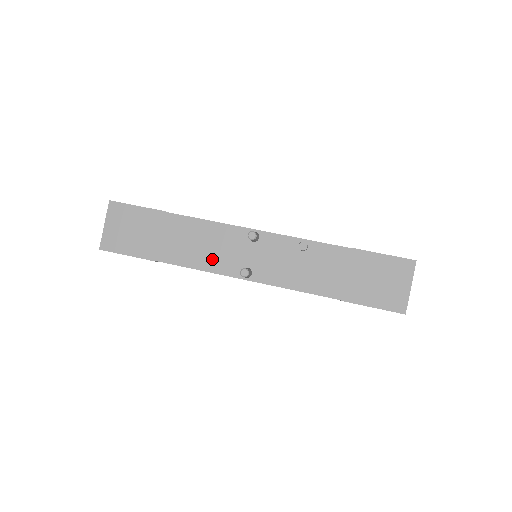
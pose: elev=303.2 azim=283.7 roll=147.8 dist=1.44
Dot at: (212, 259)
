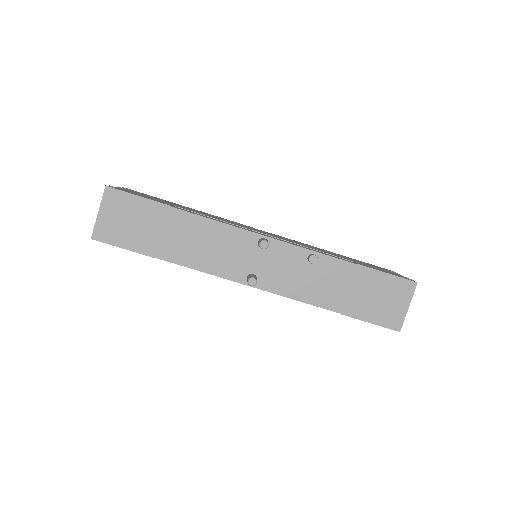
Dot at: (217, 262)
